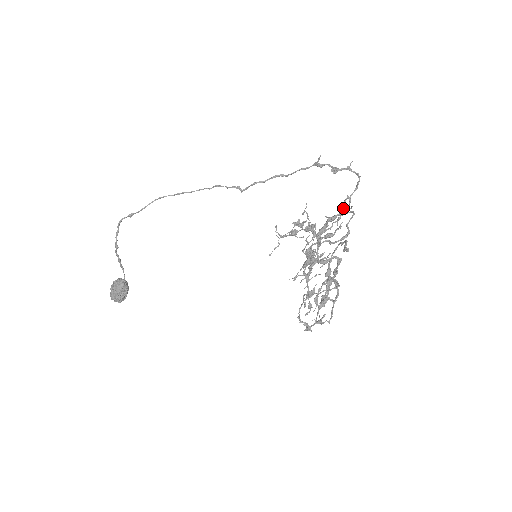
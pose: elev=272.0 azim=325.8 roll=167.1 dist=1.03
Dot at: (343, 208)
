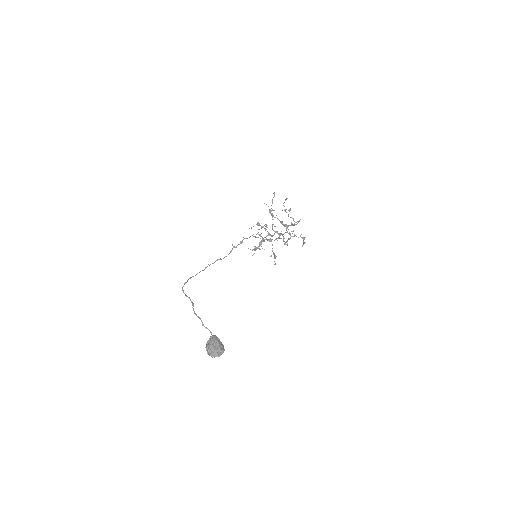
Dot at: (259, 234)
